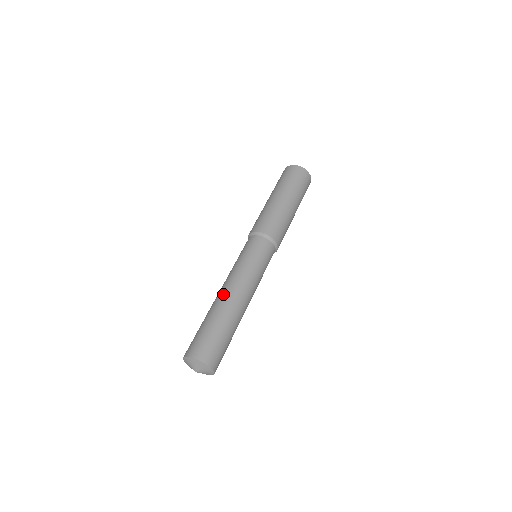
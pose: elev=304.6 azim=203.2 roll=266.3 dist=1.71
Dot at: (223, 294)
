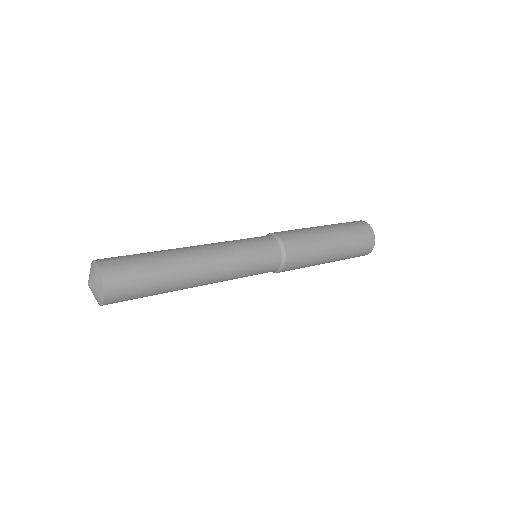
Dot at: occluded
